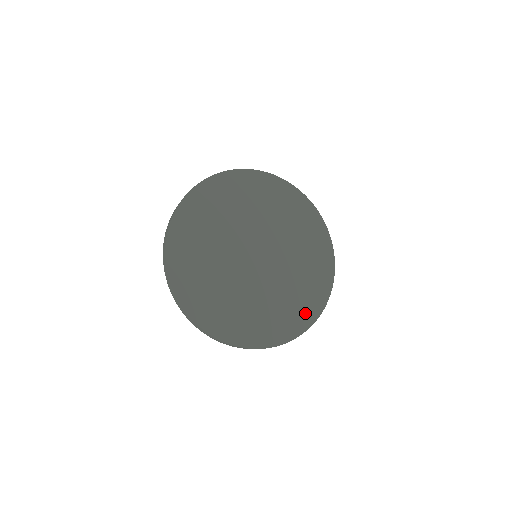
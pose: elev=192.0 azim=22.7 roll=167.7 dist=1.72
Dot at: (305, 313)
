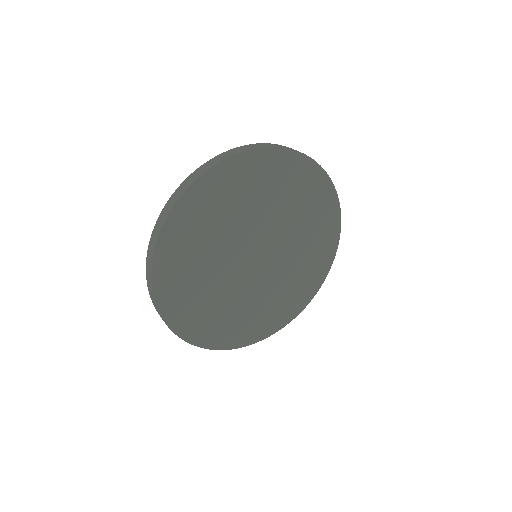
Dot at: (327, 248)
